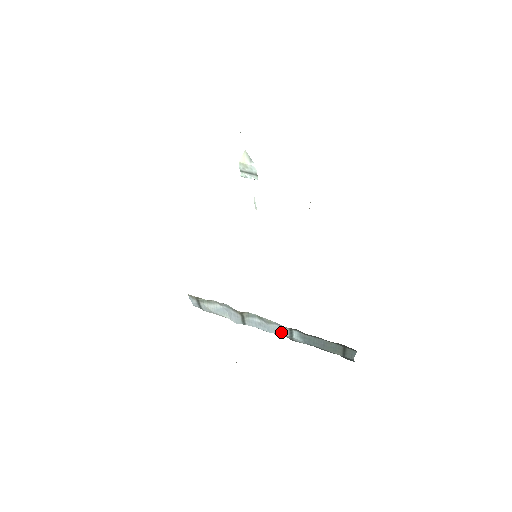
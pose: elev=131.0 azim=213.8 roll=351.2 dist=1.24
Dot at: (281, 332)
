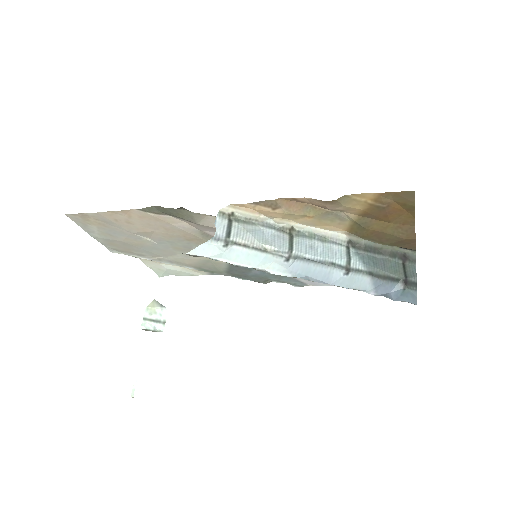
Dot at: (336, 256)
